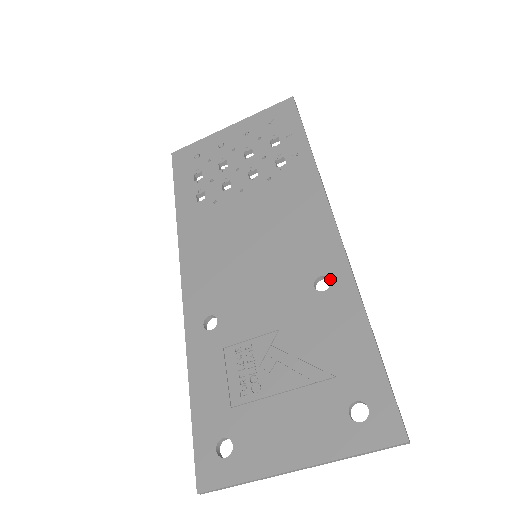
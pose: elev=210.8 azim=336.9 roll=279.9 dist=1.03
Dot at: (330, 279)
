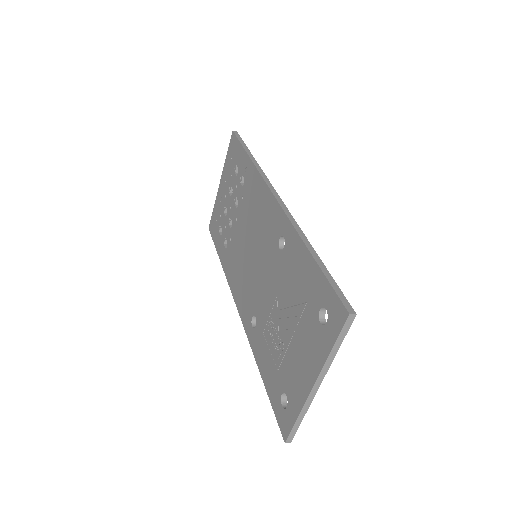
Dot at: (283, 236)
